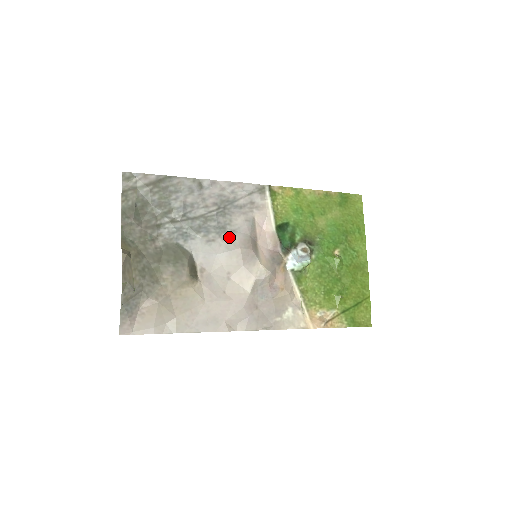
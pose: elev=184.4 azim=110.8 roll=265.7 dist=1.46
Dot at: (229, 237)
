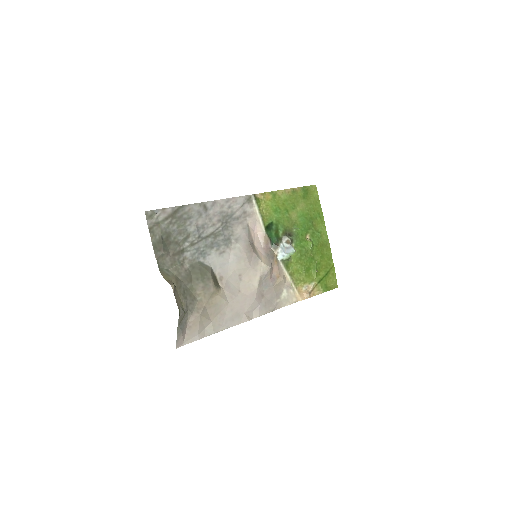
Dot at: (234, 246)
